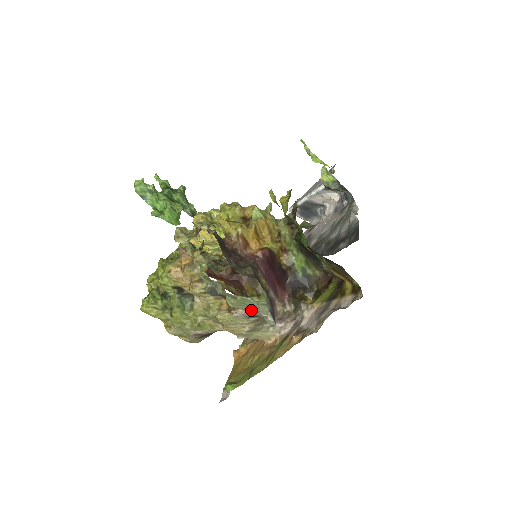
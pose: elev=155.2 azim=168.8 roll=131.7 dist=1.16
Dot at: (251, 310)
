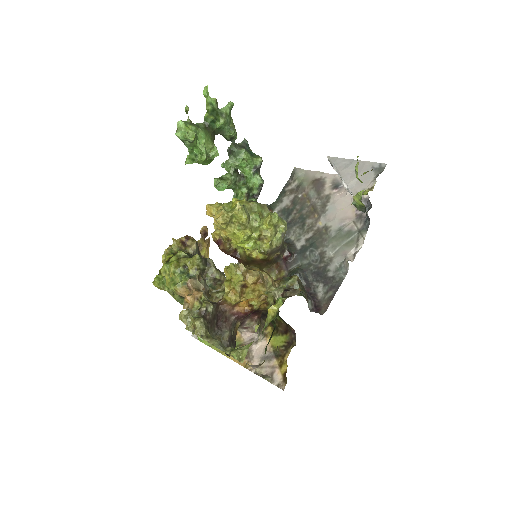
Dot at: occluded
